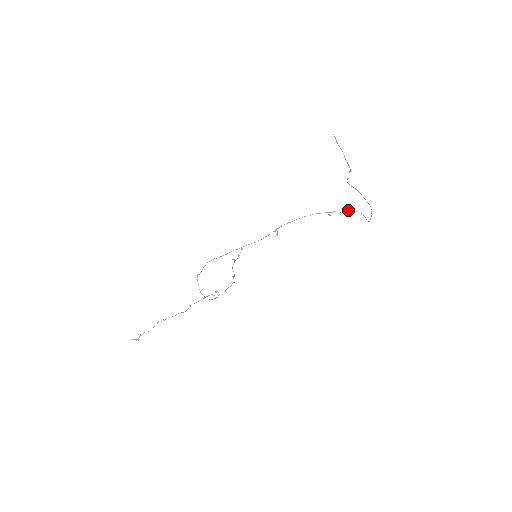
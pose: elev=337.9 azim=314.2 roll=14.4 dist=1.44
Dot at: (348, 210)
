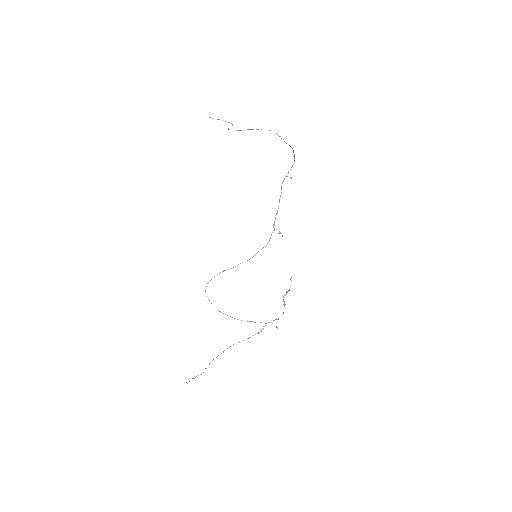
Dot at: (294, 159)
